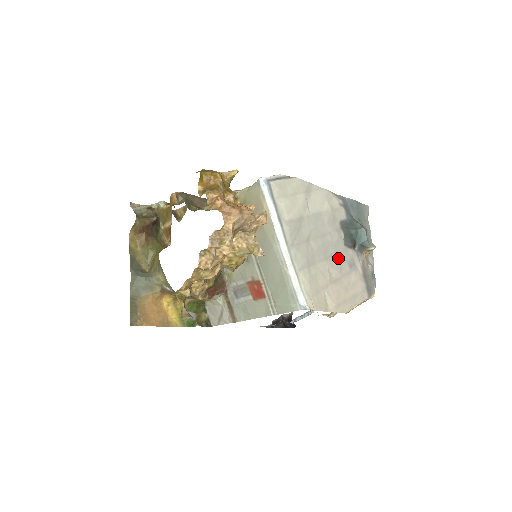
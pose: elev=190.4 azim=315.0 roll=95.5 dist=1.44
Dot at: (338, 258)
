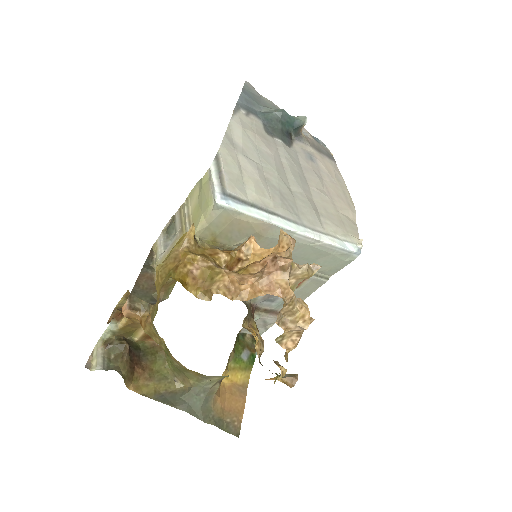
Dot at: (304, 168)
